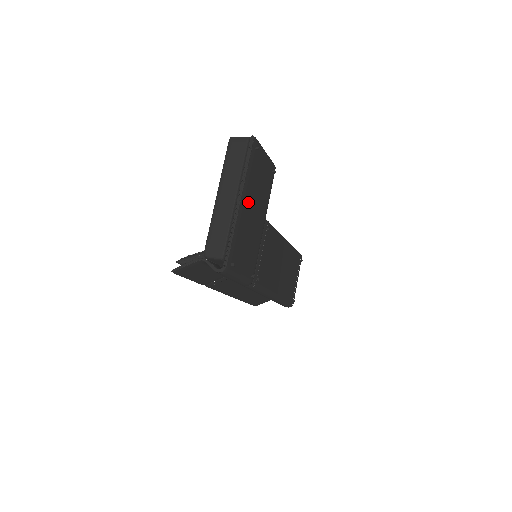
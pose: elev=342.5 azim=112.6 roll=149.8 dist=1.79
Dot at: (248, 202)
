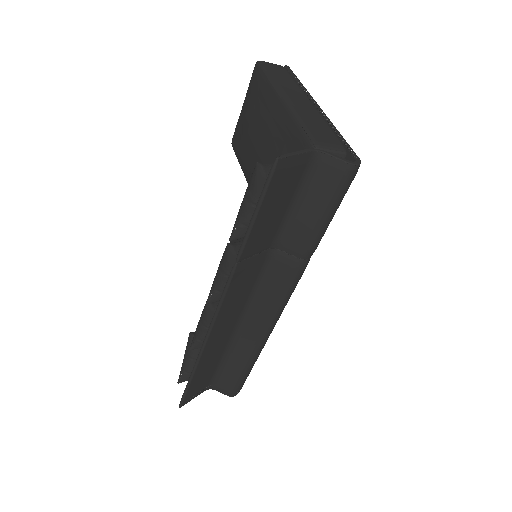
Dot at: occluded
